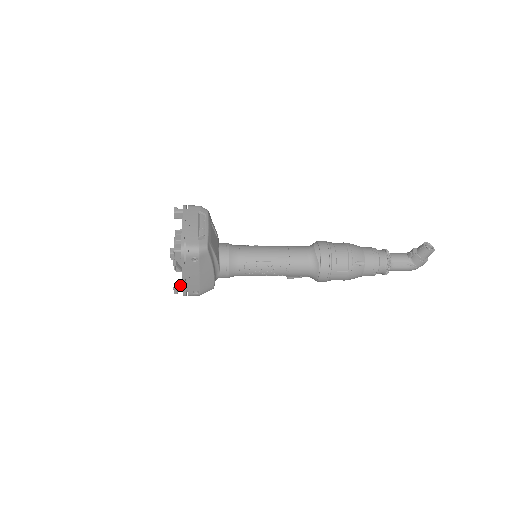
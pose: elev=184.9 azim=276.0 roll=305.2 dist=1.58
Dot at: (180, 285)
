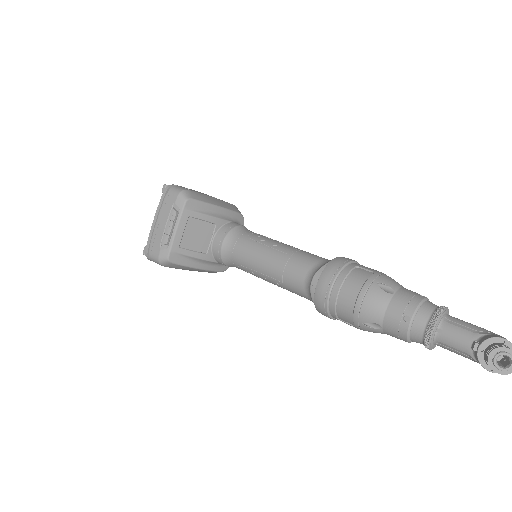
Dot at: occluded
